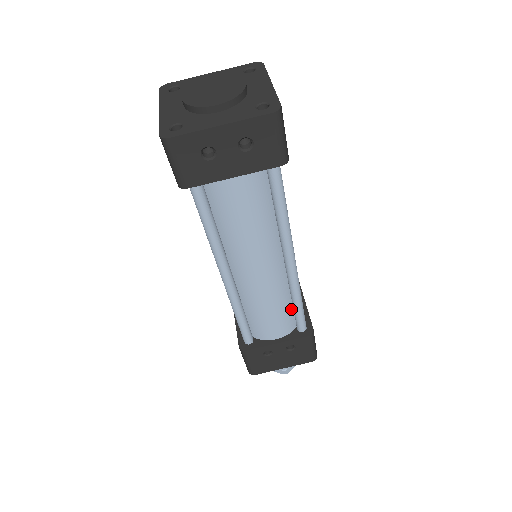
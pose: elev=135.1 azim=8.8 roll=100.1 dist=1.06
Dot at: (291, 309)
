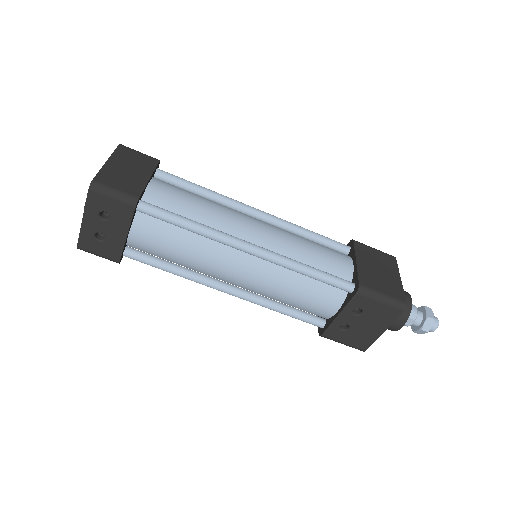
Dot at: (317, 280)
